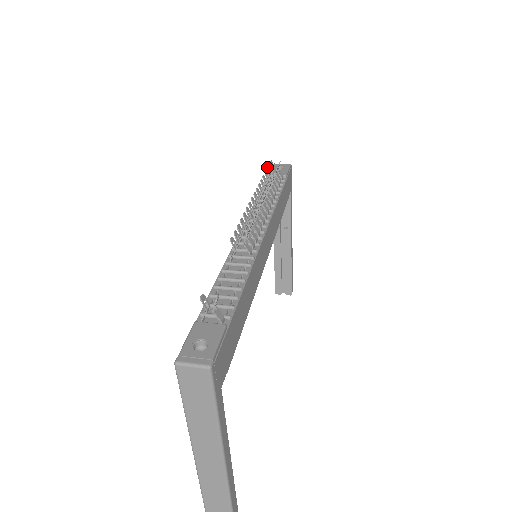
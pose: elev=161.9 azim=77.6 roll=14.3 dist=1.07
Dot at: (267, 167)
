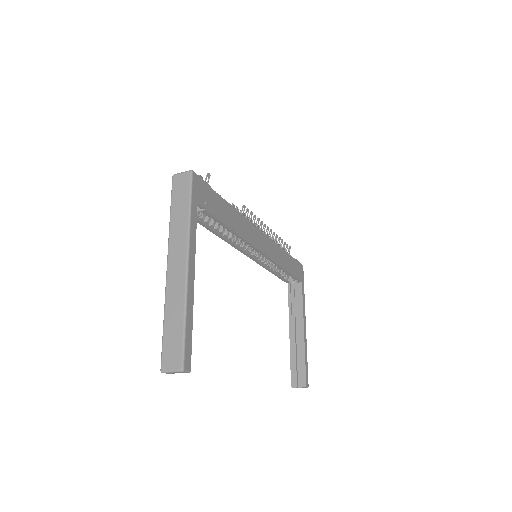
Dot at: occluded
